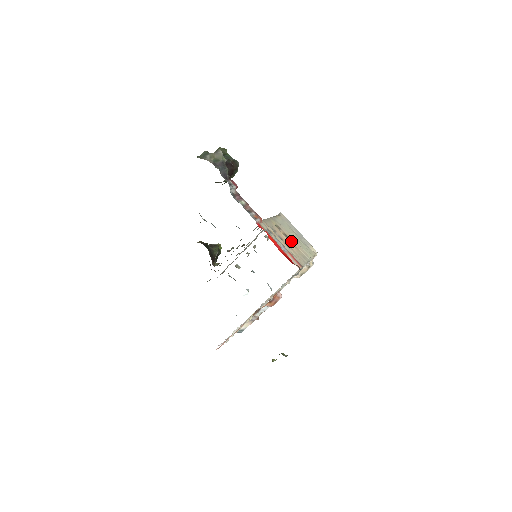
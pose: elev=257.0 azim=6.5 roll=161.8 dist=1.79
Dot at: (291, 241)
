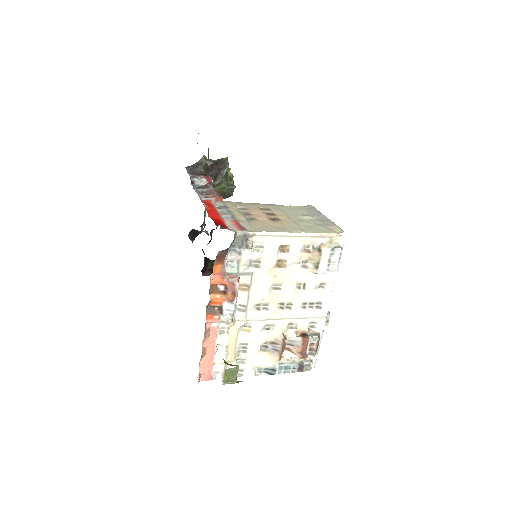
Dot at: (275, 218)
